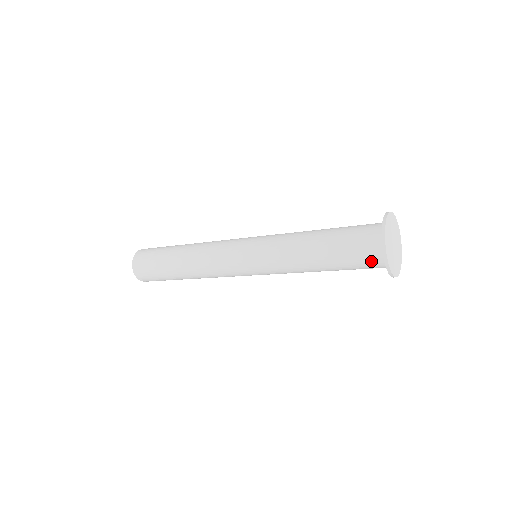
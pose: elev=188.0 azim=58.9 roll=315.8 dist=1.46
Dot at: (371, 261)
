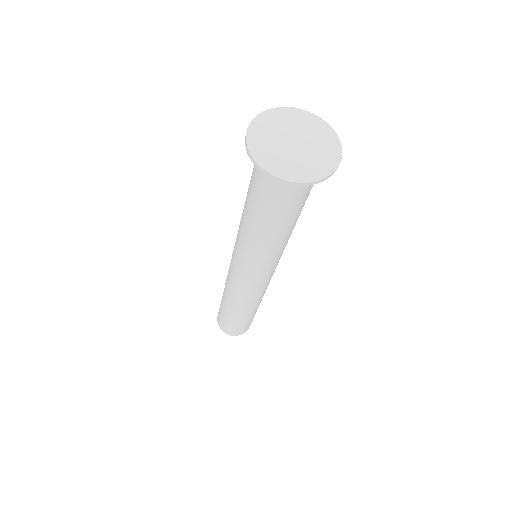
Dot at: (296, 188)
